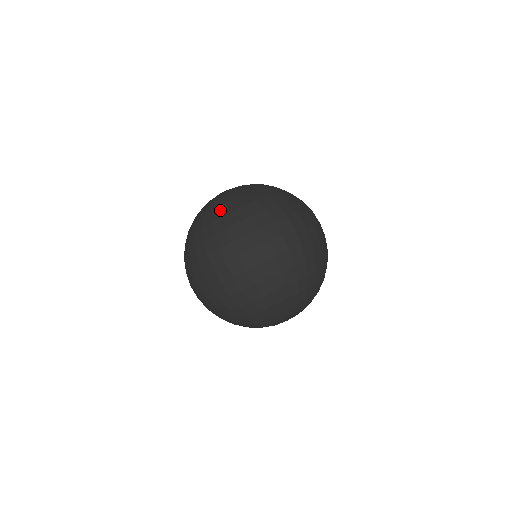
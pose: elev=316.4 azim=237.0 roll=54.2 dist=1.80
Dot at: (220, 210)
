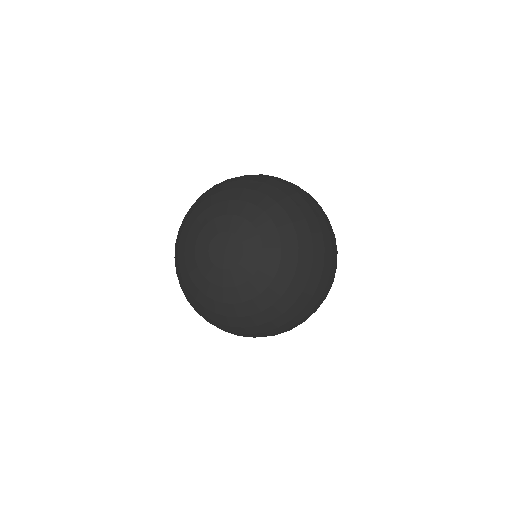
Dot at: occluded
